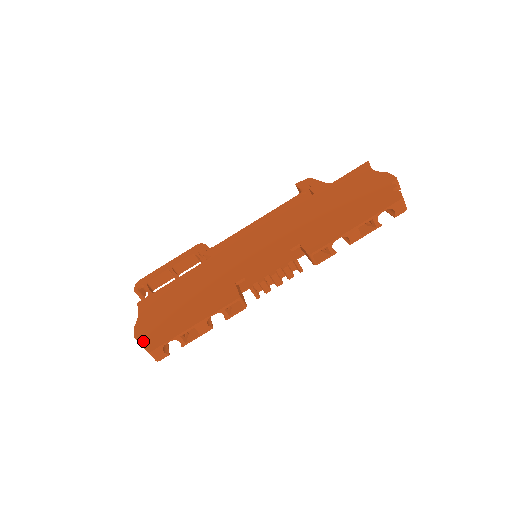
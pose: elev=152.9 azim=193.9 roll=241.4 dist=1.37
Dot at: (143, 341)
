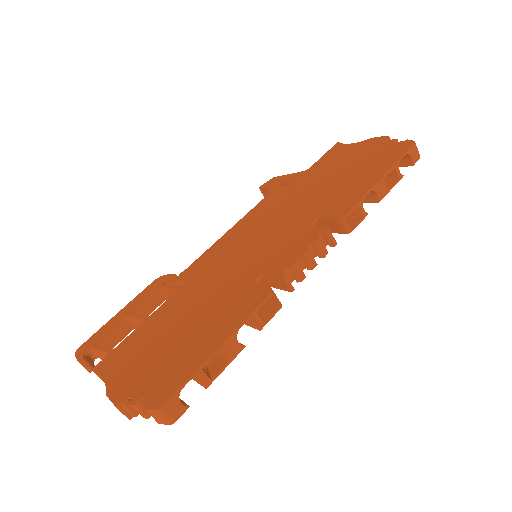
Dot at: (136, 402)
